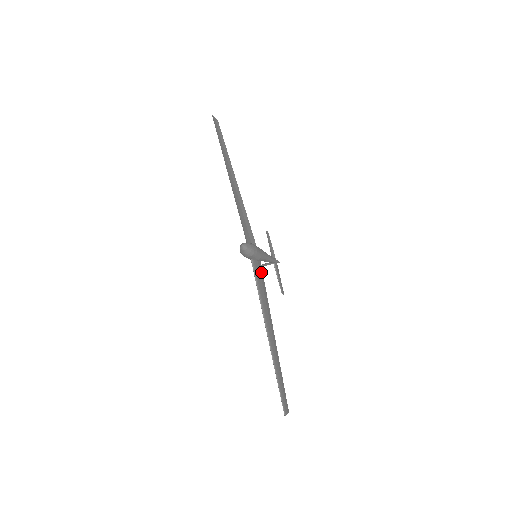
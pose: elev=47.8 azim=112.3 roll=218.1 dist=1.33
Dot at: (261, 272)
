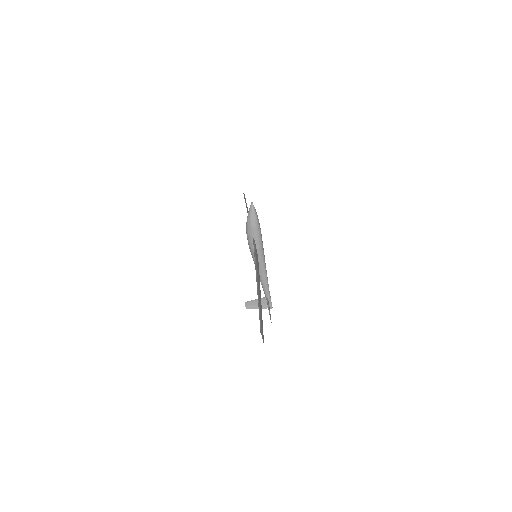
Dot at: (258, 264)
